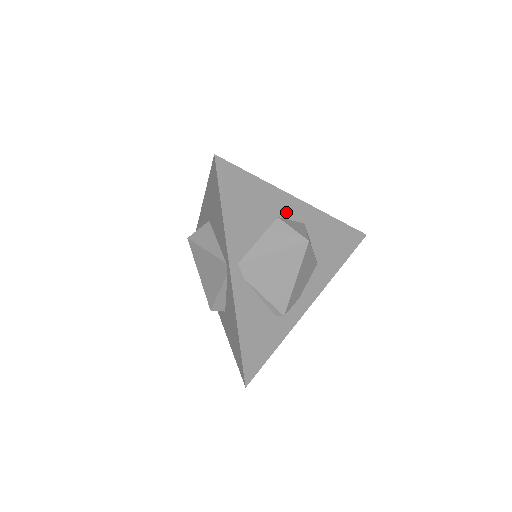
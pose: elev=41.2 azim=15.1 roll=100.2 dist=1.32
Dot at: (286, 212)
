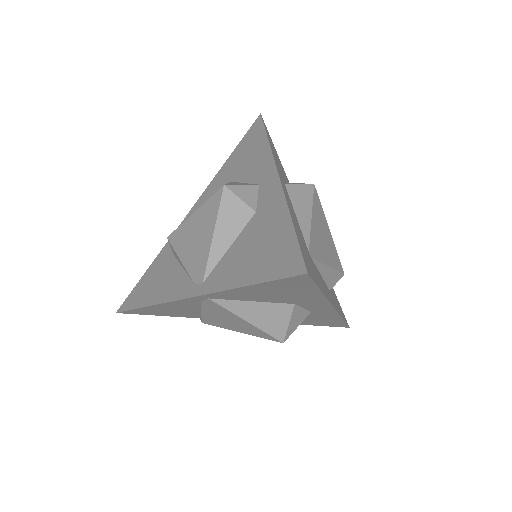
Dot at: (308, 305)
